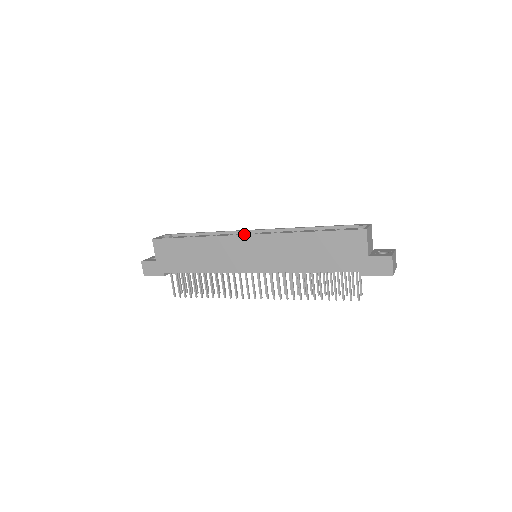
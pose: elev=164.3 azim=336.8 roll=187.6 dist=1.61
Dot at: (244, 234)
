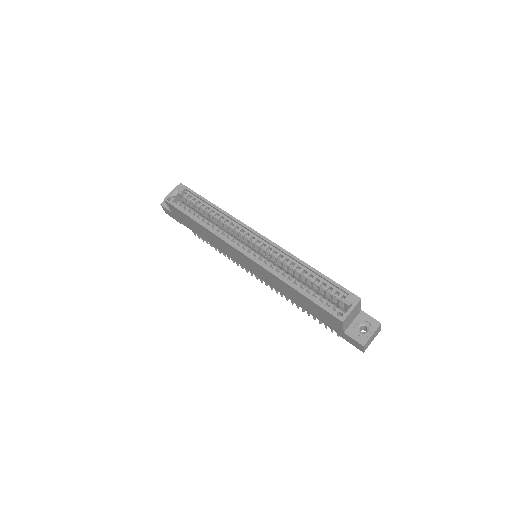
Dot at: (239, 249)
